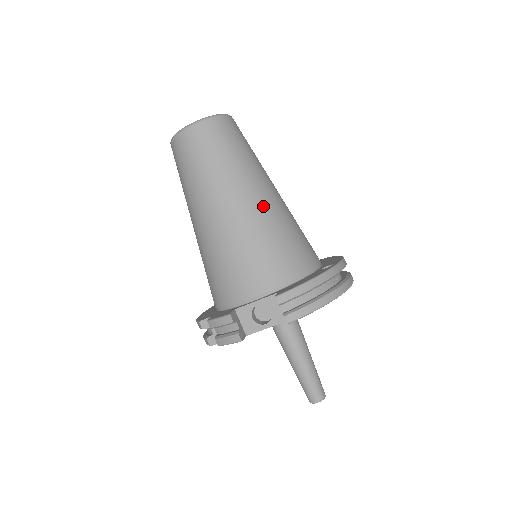
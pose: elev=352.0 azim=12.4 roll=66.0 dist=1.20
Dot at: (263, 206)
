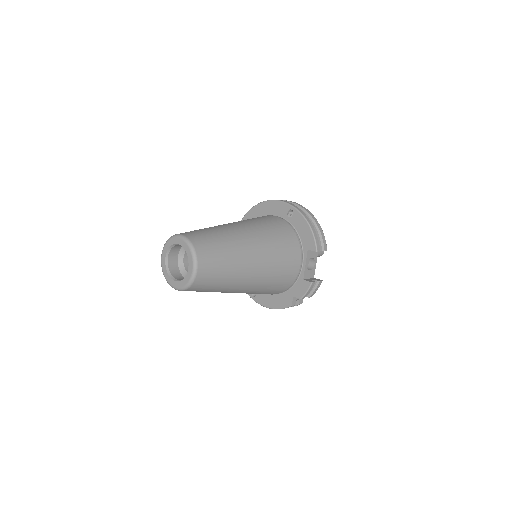
Dot at: (257, 238)
